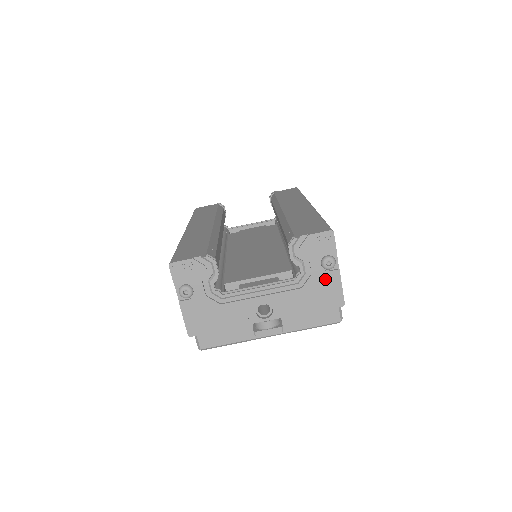
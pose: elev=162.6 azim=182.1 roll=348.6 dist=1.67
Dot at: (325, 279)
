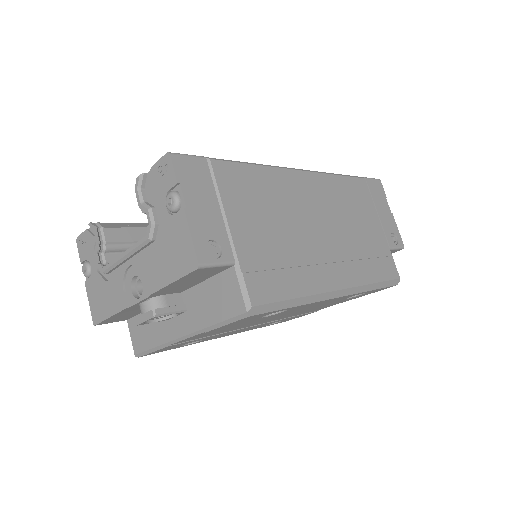
Dot at: (174, 228)
